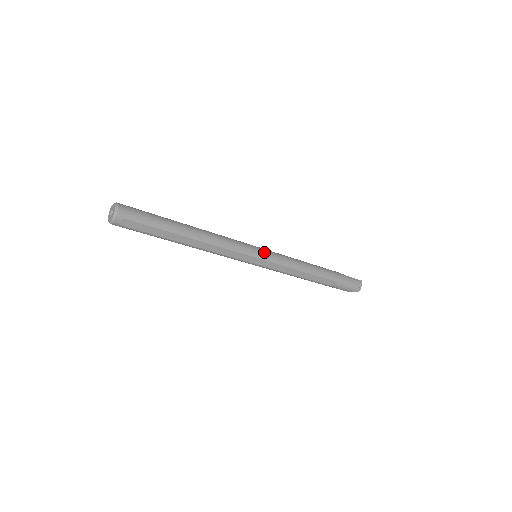
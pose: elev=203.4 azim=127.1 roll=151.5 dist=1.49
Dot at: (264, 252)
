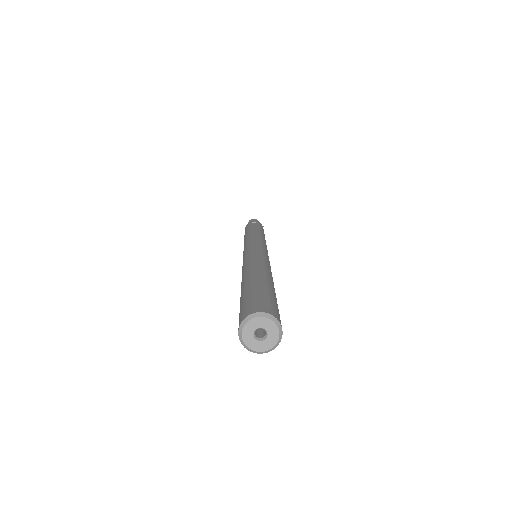
Dot at: occluded
